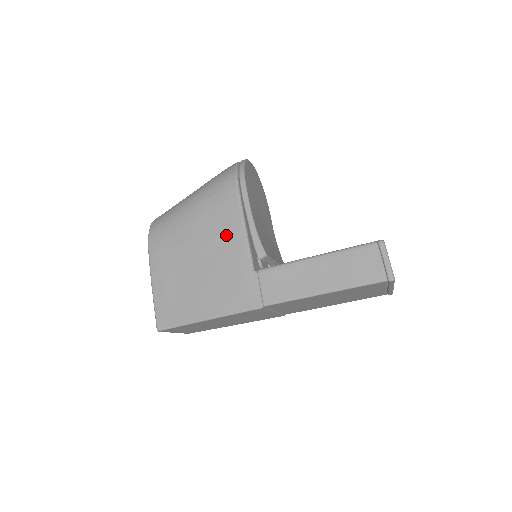
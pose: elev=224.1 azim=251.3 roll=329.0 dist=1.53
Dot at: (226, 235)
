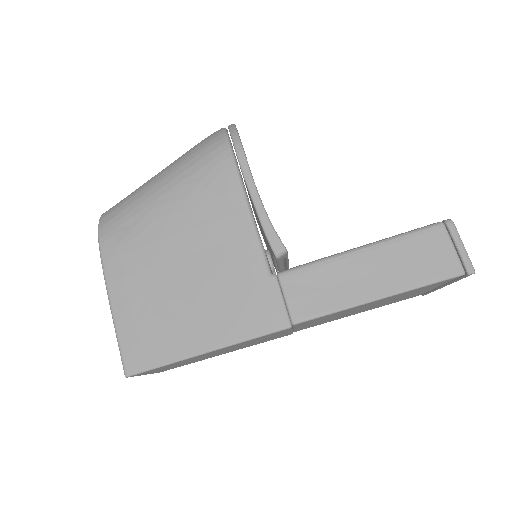
Dot at: (223, 226)
